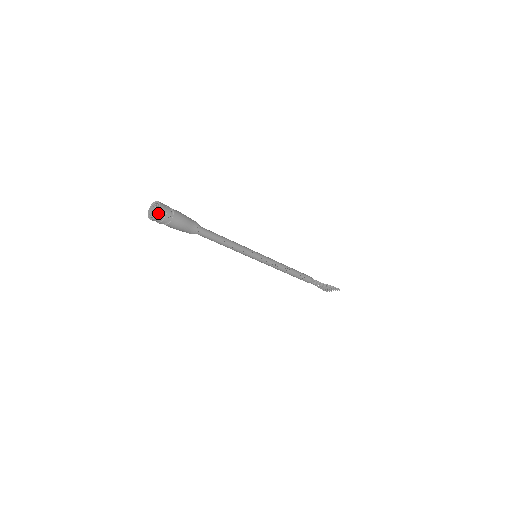
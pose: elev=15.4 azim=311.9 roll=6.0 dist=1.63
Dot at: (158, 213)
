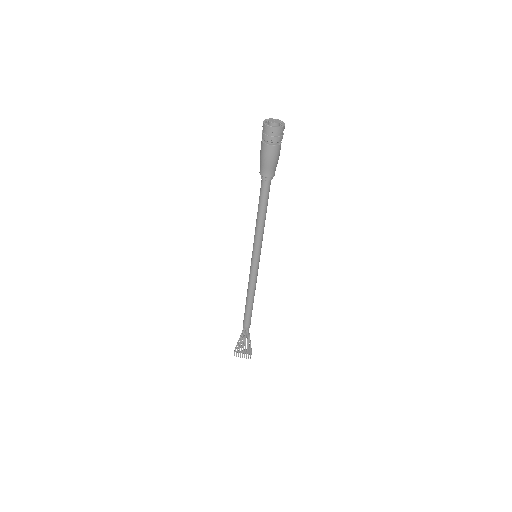
Dot at: (283, 126)
